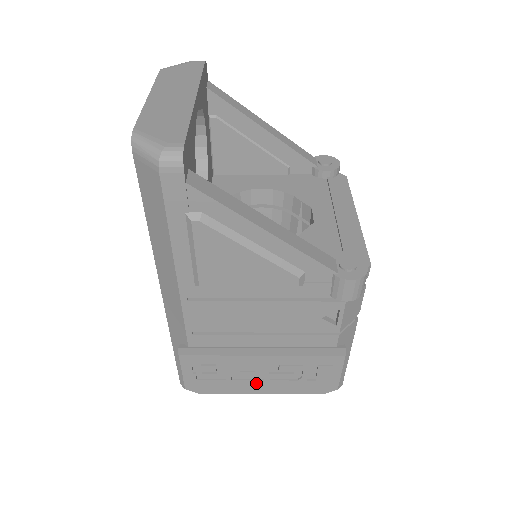
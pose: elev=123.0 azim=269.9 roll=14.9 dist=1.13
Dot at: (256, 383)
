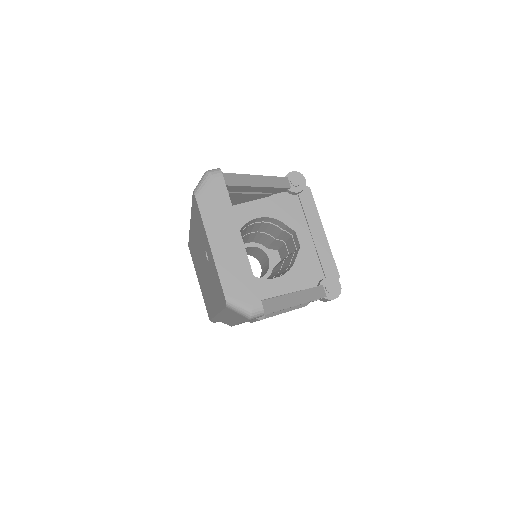
Dot at: occluded
